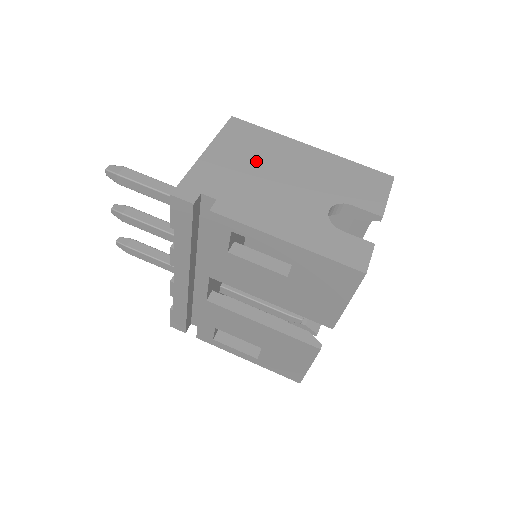
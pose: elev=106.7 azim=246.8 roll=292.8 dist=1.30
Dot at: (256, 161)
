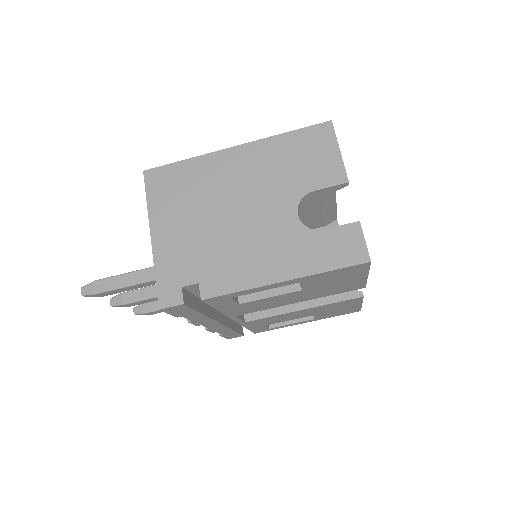
Dot at: (200, 209)
